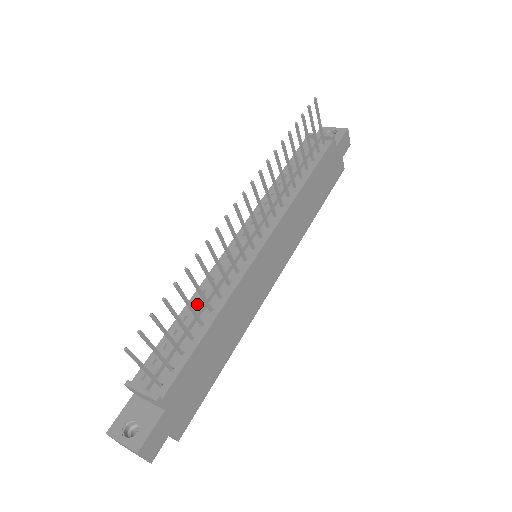
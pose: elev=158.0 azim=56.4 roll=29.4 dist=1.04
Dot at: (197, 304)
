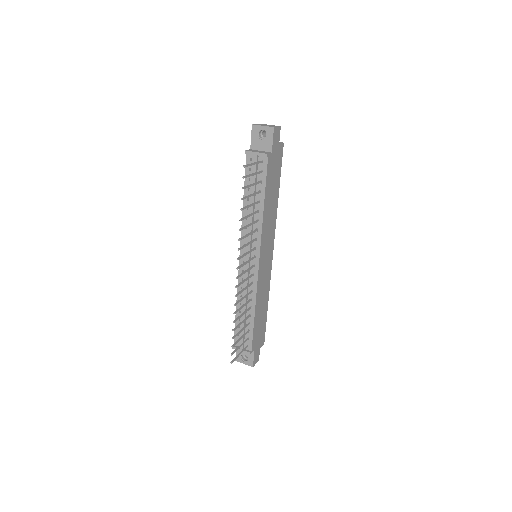
Dot at: (242, 304)
